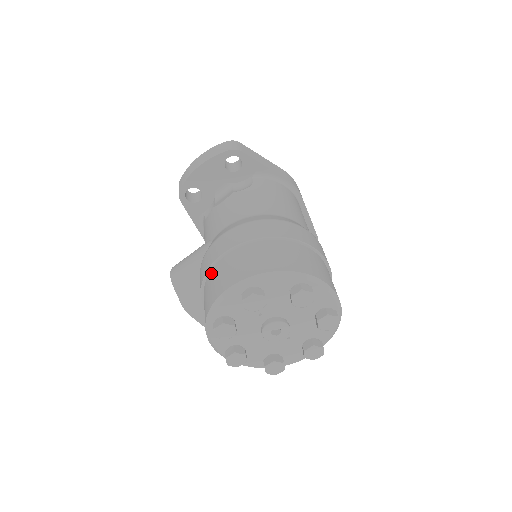
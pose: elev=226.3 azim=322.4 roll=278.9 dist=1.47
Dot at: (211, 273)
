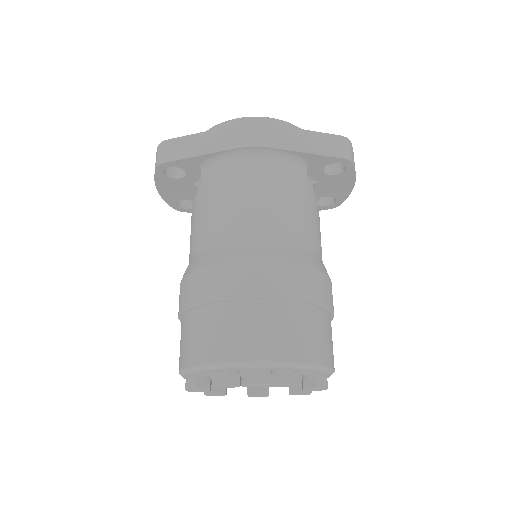
Dot at: occluded
